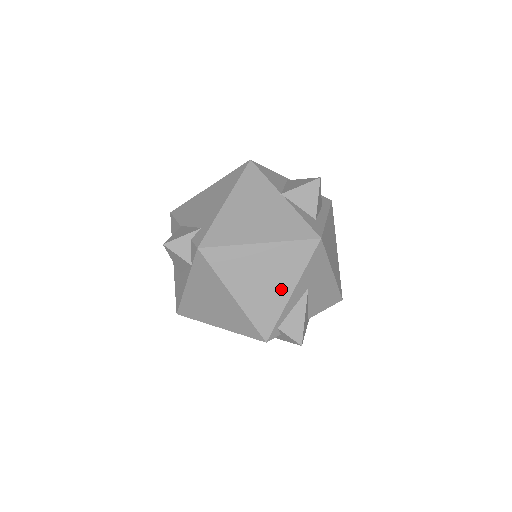
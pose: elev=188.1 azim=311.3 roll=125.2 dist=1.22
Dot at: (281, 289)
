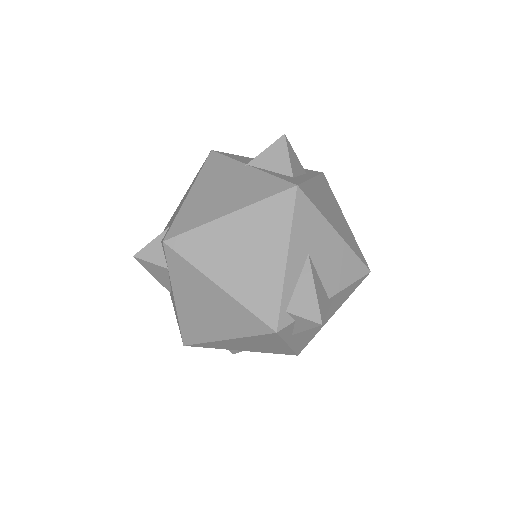
Dot at: (272, 260)
